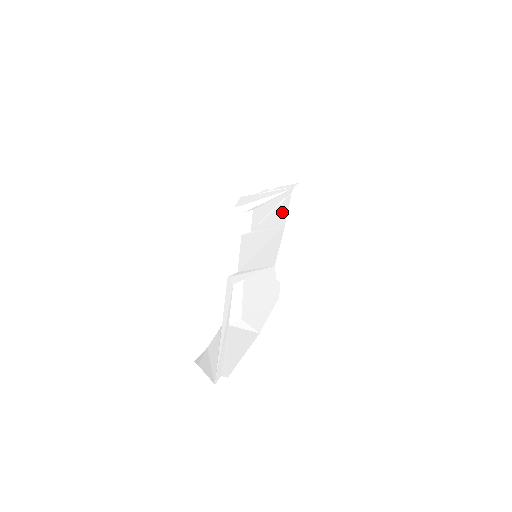
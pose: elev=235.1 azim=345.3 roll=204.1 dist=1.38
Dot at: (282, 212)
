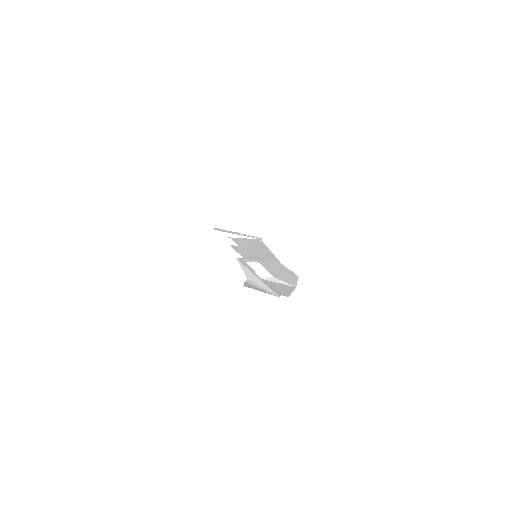
Dot at: (262, 245)
